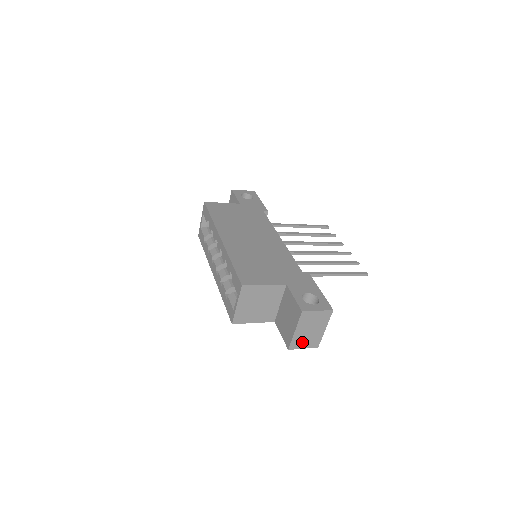
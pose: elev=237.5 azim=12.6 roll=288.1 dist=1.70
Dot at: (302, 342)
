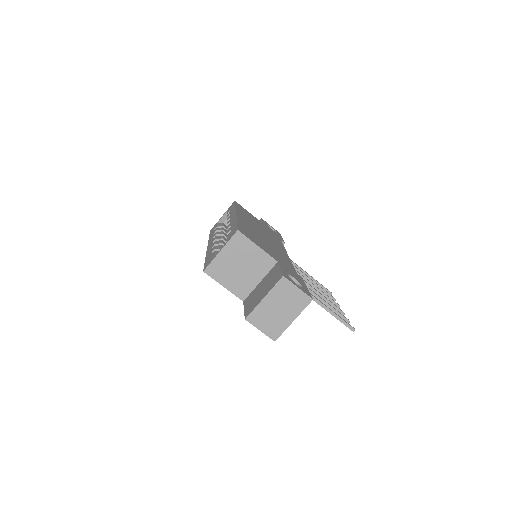
Dot at: (263, 320)
